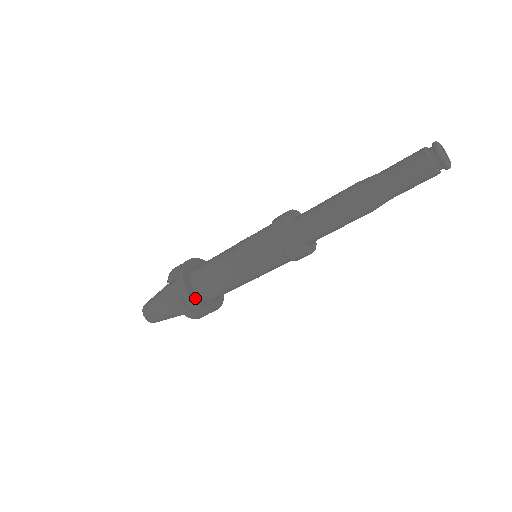
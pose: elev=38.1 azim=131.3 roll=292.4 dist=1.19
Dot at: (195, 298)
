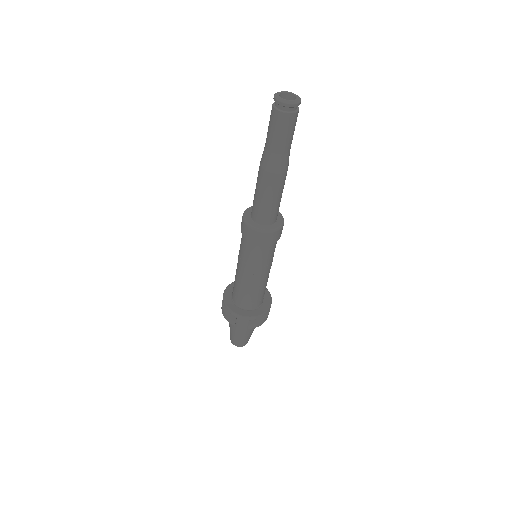
Dot at: (259, 312)
